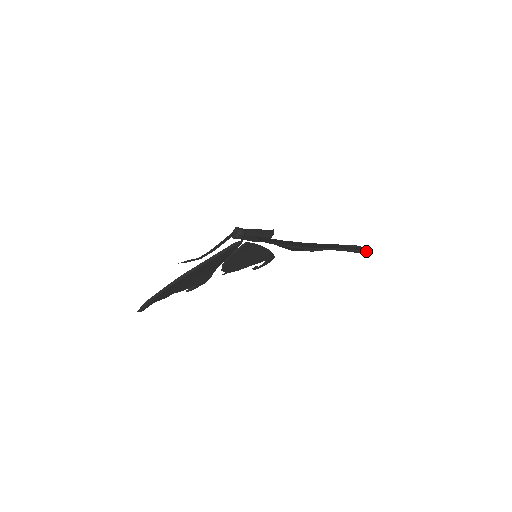
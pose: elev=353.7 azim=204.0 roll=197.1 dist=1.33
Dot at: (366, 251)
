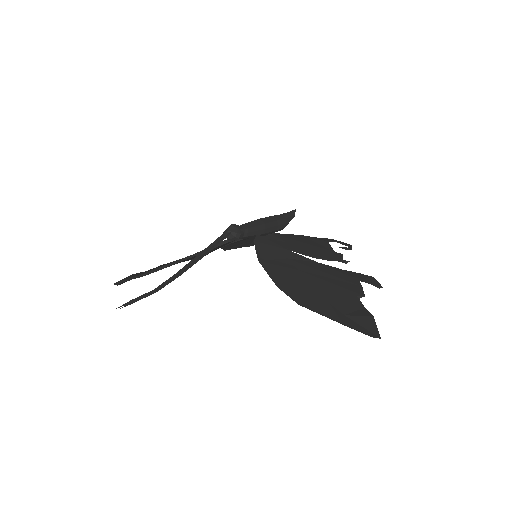
Dot at: (374, 336)
